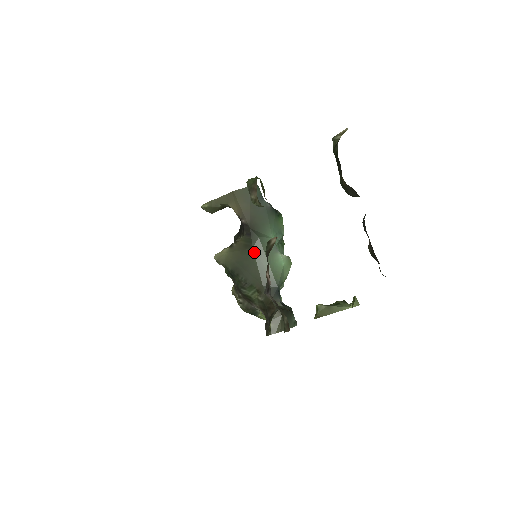
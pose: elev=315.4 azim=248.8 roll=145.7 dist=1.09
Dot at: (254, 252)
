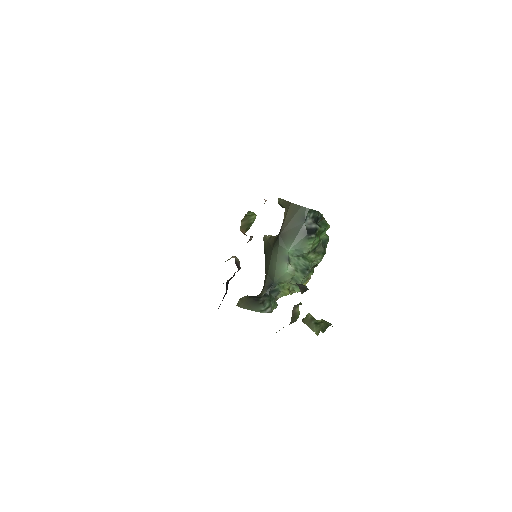
Dot at: (272, 251)
